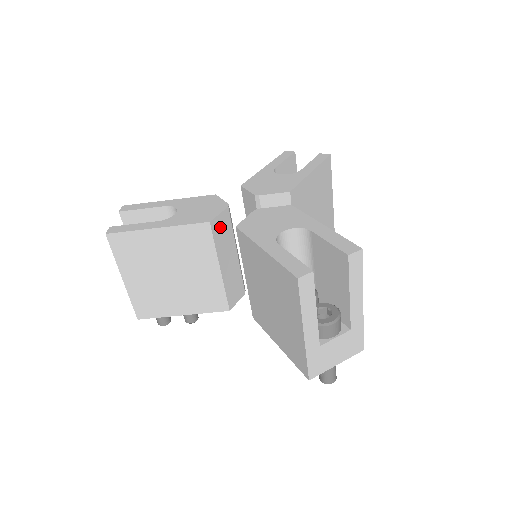
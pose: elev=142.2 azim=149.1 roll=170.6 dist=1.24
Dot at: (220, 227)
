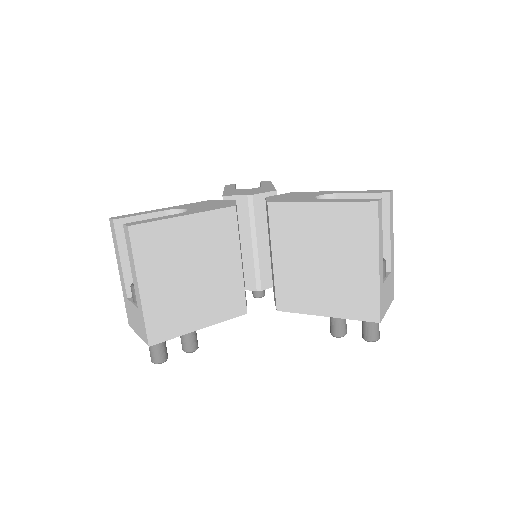
Dot at: (237, 217)
